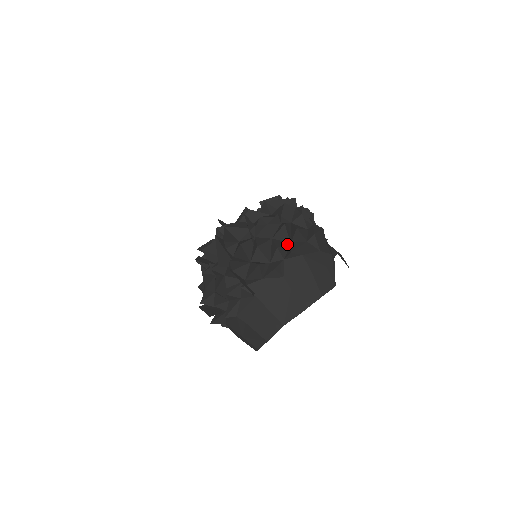
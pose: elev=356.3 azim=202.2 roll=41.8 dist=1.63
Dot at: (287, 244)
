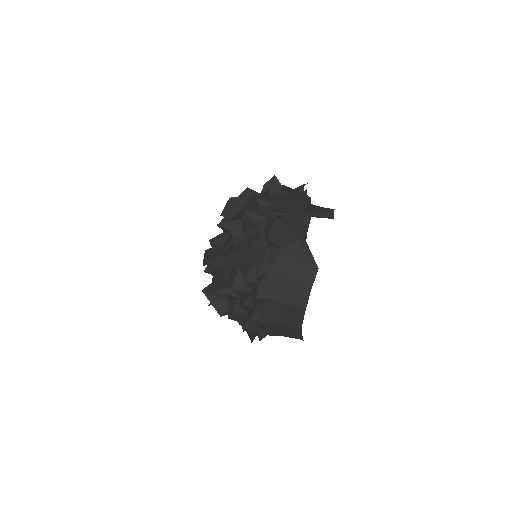
Dot at: (252, 266)
